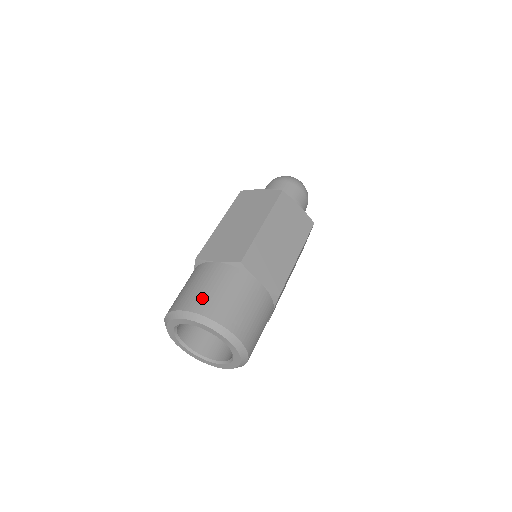
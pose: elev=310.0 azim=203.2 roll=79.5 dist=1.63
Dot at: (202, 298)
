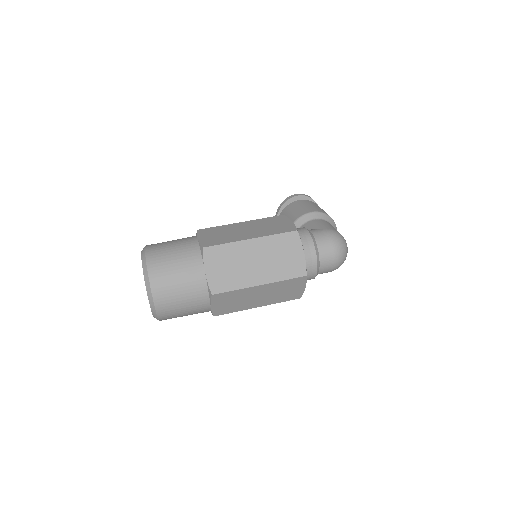
Dot at: (166, 286)
